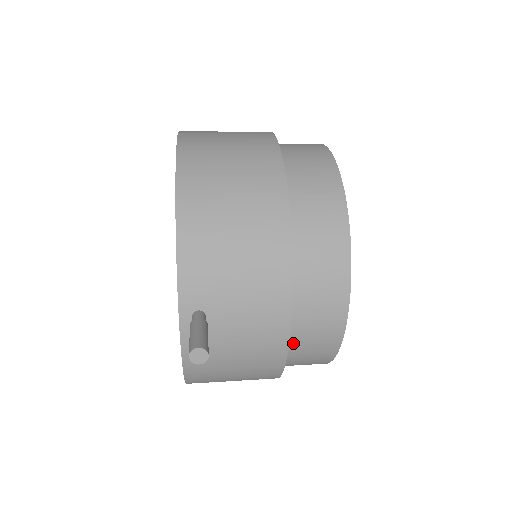
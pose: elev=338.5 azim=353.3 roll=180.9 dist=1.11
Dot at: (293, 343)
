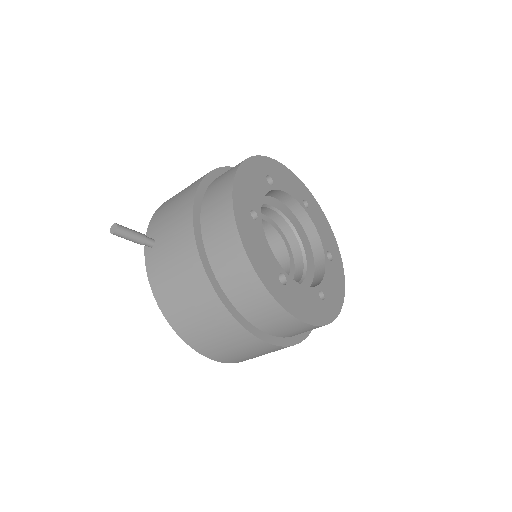
Dot at: (211, 254)
